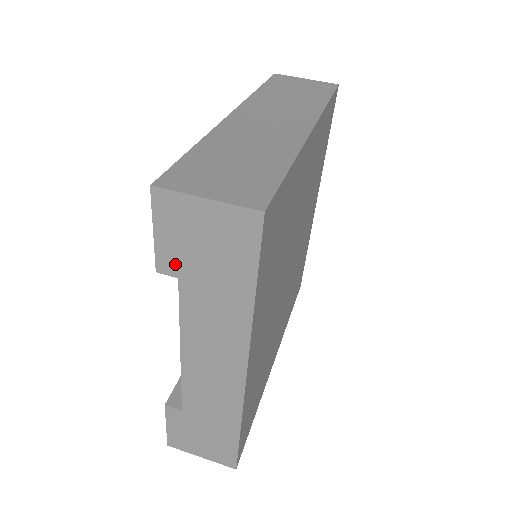
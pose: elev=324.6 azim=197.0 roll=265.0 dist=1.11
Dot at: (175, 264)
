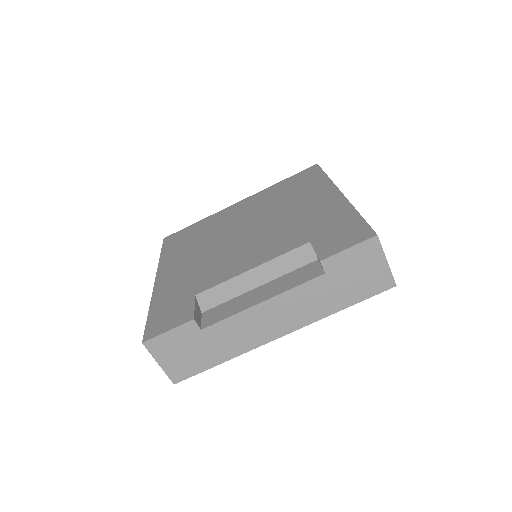
Dot at: (334, 267)
